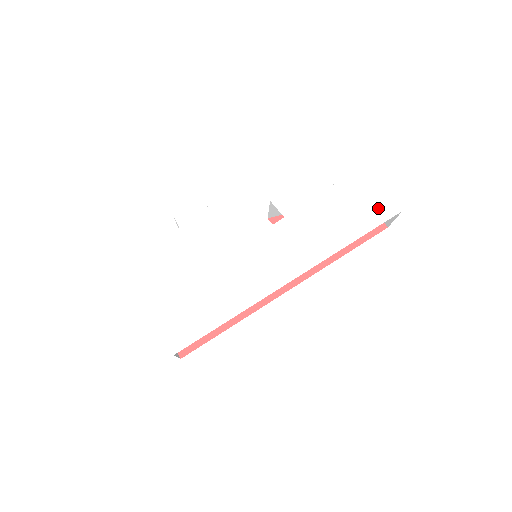
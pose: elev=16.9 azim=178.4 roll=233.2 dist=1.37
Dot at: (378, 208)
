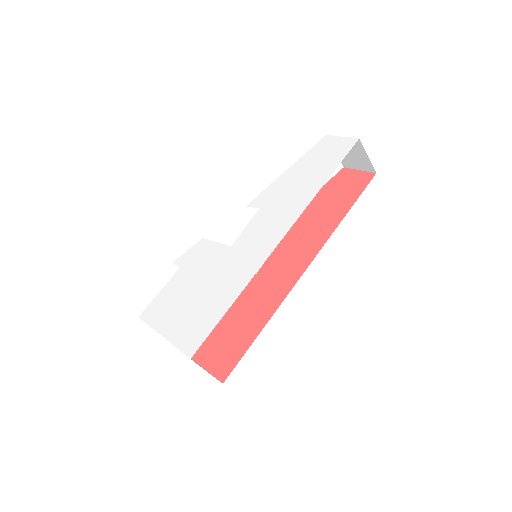
Dot at: (337, 151)
